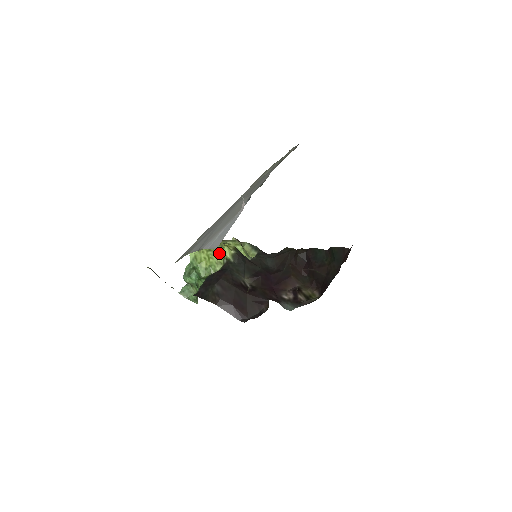
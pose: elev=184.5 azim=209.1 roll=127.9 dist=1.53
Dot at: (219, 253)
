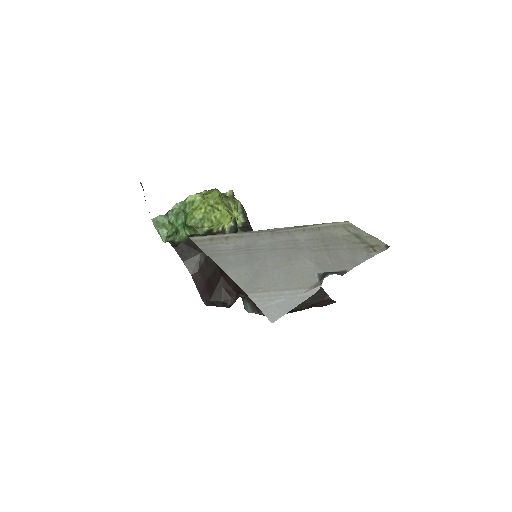
Dot at: (218, 213)
